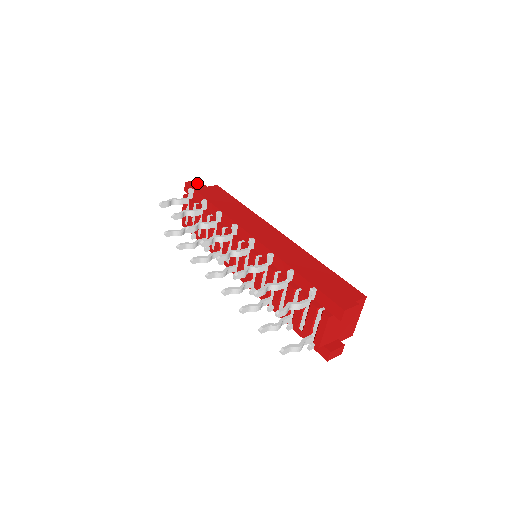
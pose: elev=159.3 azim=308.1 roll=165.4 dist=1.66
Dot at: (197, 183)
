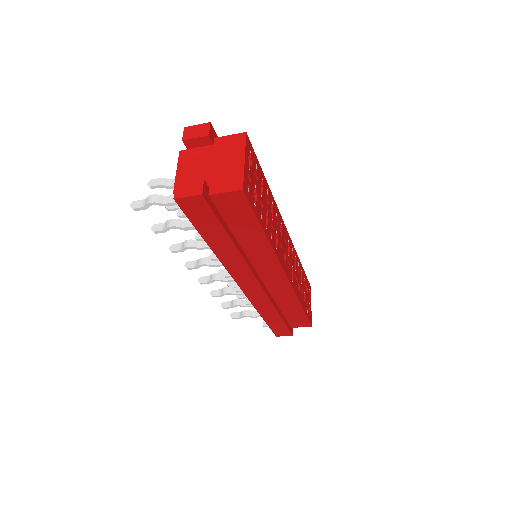
Dot at: occluded
